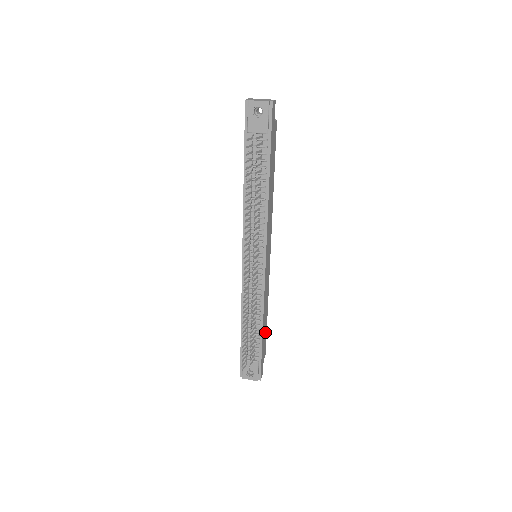
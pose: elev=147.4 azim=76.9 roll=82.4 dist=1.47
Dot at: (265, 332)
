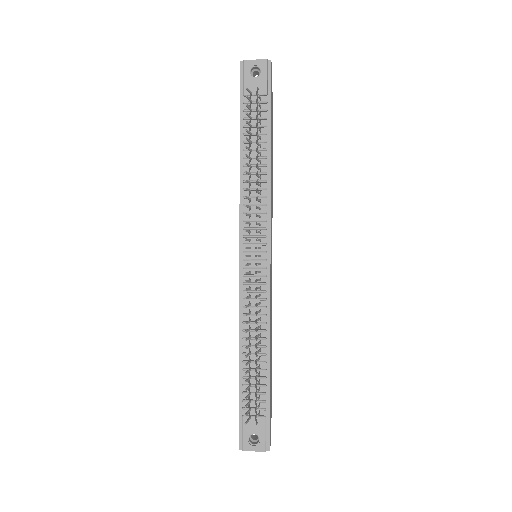
Dot at: (271, 374)
